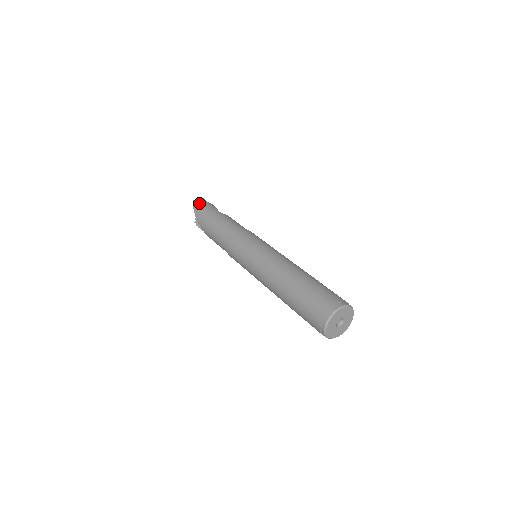
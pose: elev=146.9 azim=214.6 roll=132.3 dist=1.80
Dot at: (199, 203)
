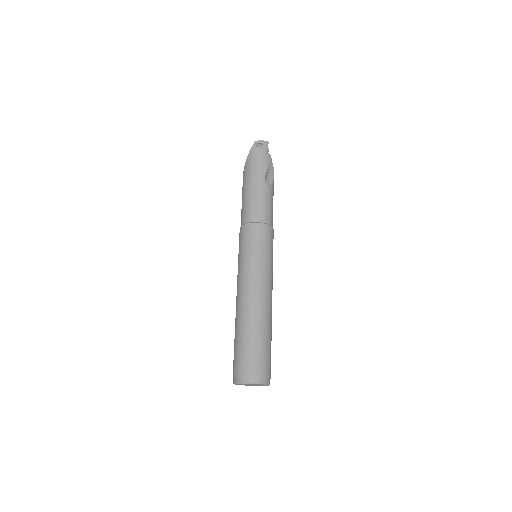
Dot at: (257, 150)
